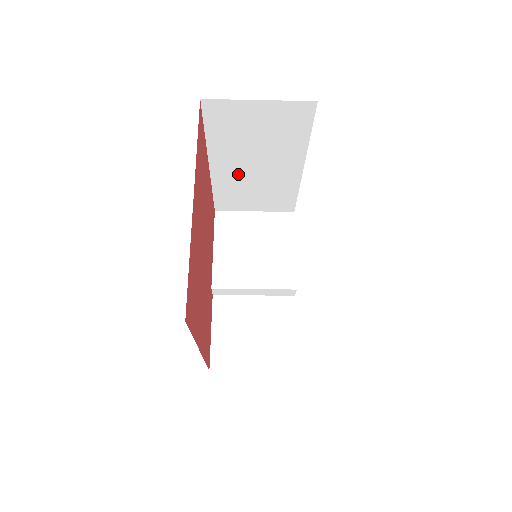
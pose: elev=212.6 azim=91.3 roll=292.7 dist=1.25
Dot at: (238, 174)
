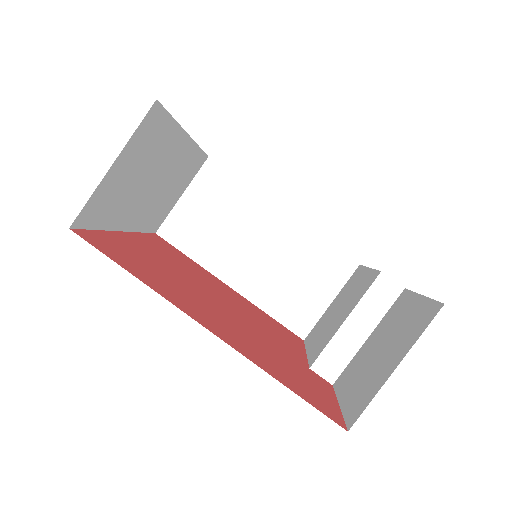
Dot at: (257, 272)
